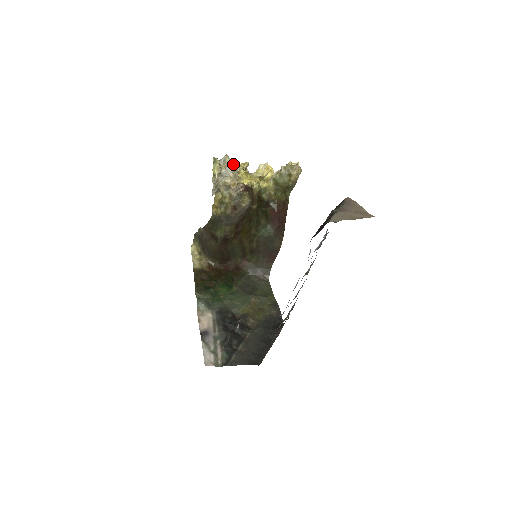
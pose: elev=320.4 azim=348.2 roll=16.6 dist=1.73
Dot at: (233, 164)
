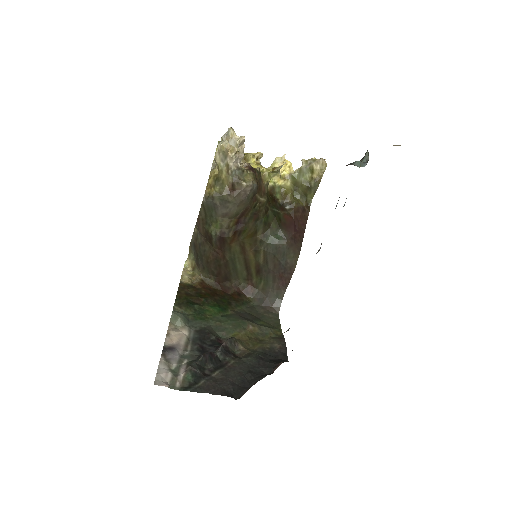
Dot at: (237, 136)
